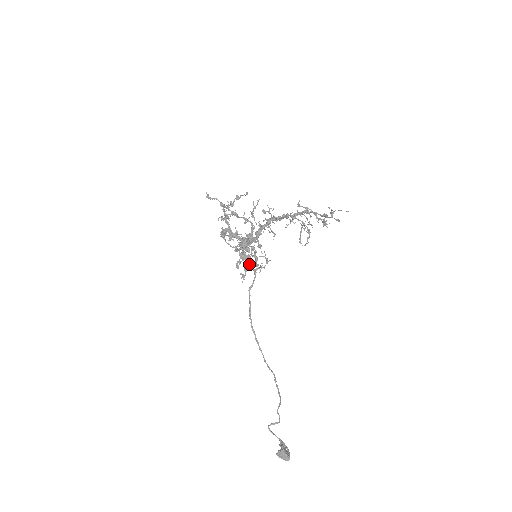
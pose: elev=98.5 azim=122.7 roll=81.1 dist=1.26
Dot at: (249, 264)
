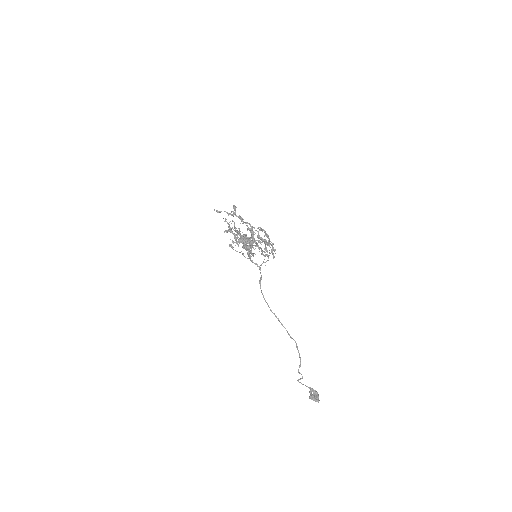
Dot at: (254, 263)
